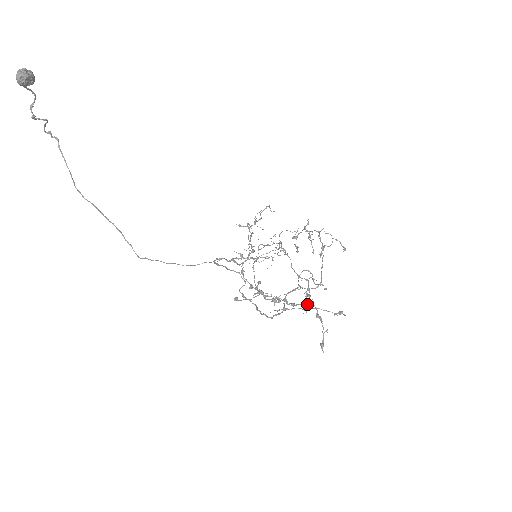
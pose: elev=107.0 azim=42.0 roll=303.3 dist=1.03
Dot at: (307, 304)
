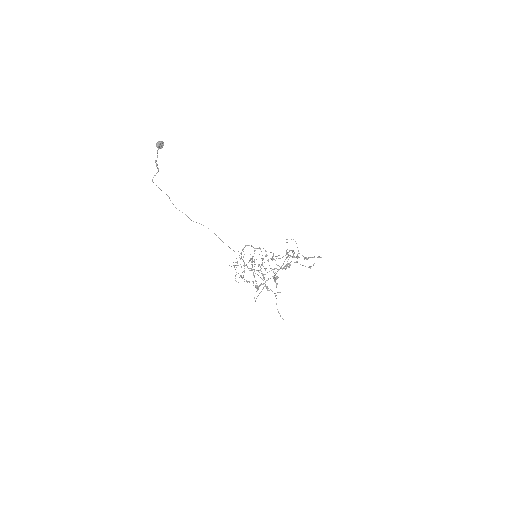
Dot at: (297, 255)
